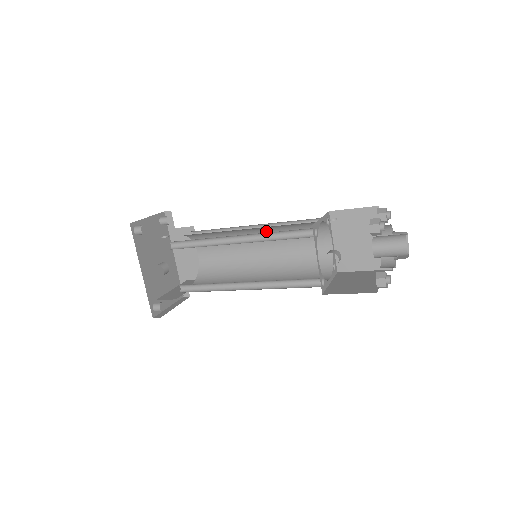
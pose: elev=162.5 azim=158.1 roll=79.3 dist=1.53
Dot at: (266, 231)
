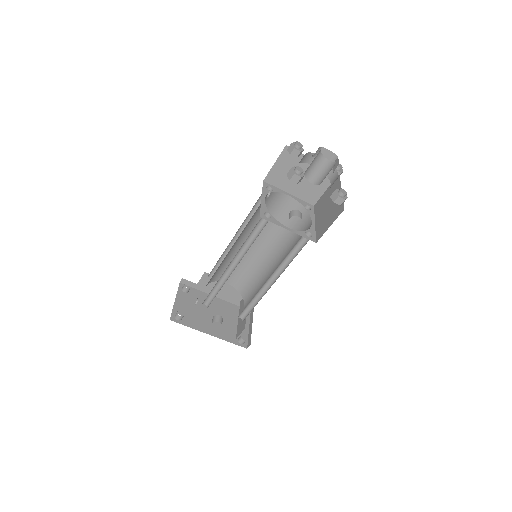
Dot at: (244, 233)
